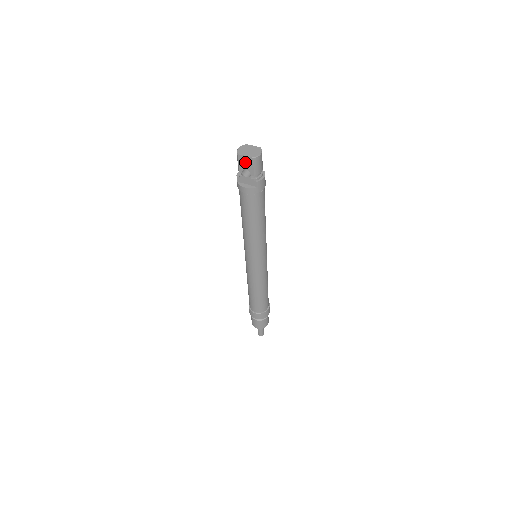
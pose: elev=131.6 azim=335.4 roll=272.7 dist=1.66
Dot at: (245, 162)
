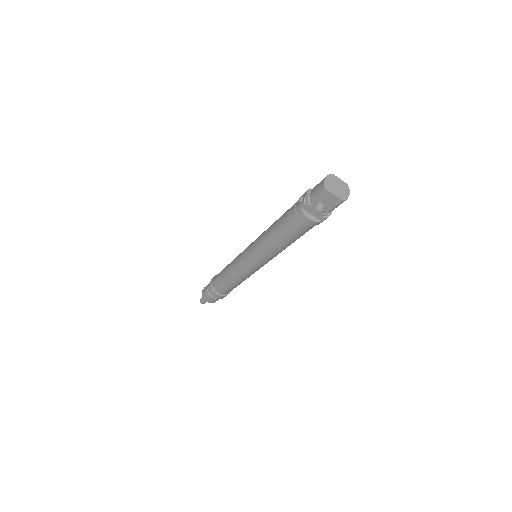
Dot at: (328, 199)
